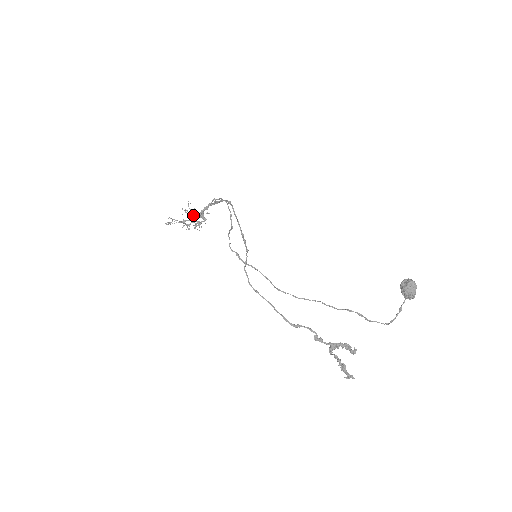
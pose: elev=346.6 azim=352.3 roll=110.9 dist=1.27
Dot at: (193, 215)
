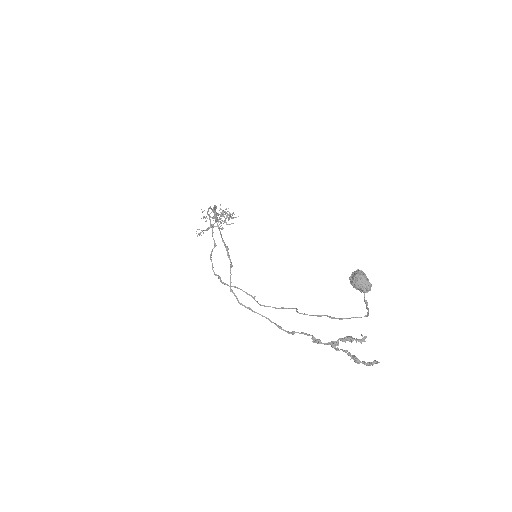
Dot at: occluded
